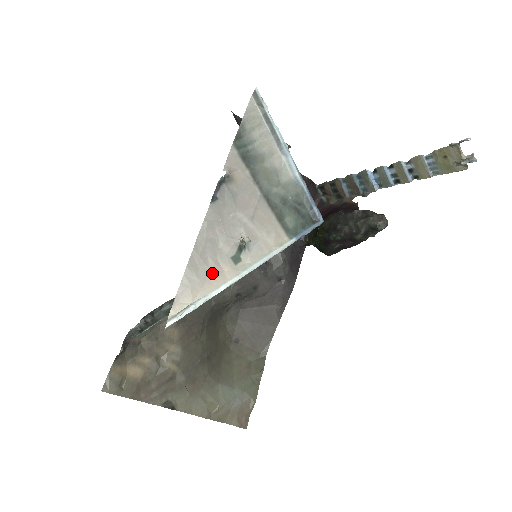
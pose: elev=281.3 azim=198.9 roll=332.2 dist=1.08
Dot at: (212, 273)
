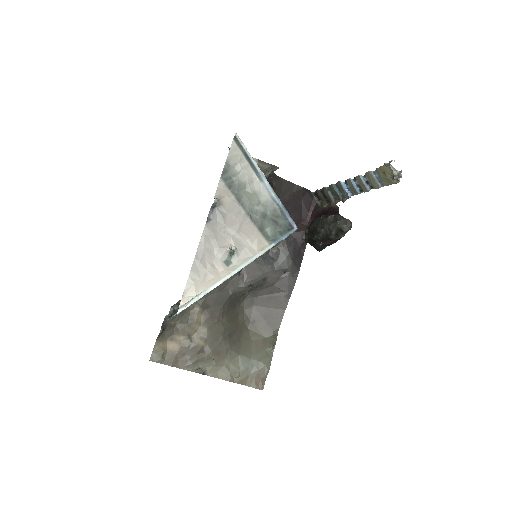
Dot at: (210, 274)
